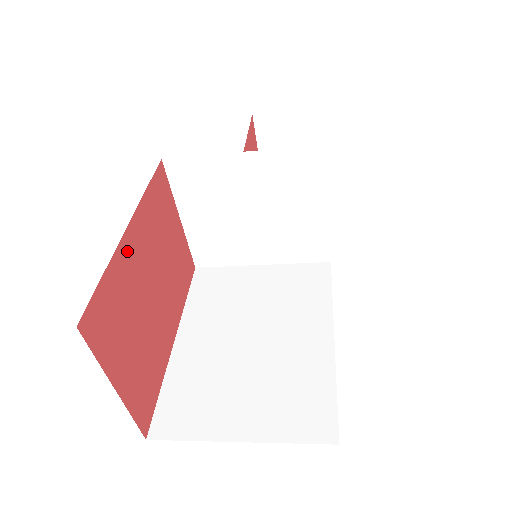
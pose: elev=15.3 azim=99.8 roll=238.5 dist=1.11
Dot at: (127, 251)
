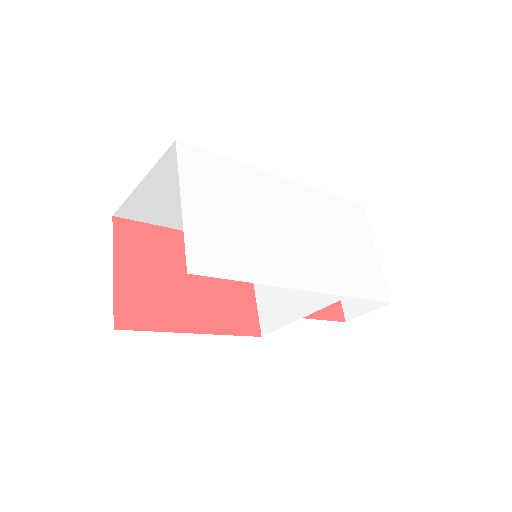
Dot at: (177, 238)
